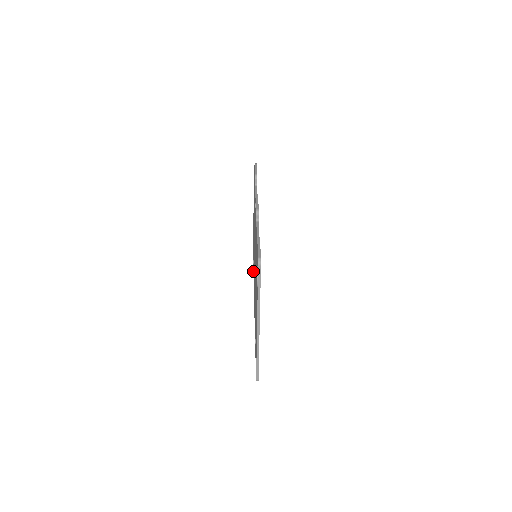
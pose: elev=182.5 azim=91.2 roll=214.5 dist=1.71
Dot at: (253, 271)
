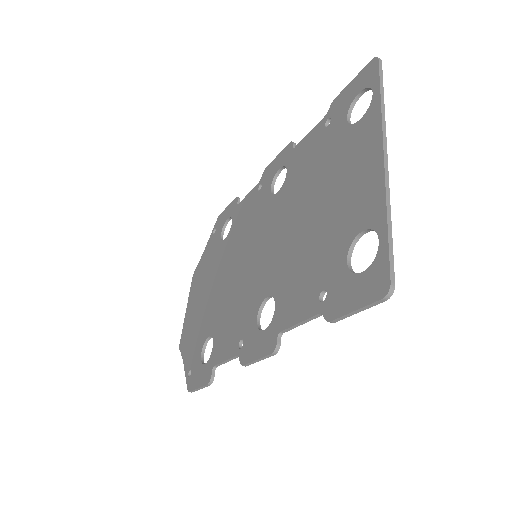
Dot at: (191, 384)
